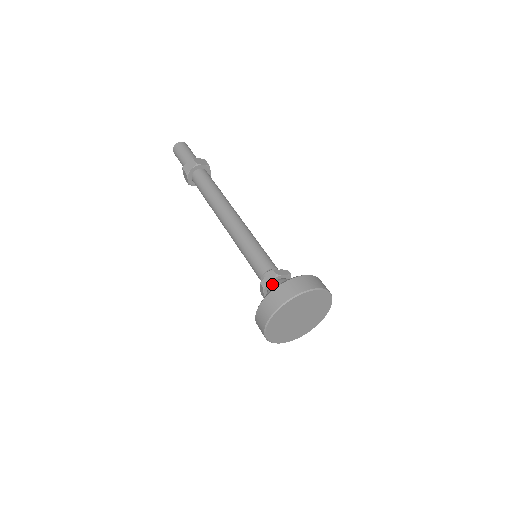
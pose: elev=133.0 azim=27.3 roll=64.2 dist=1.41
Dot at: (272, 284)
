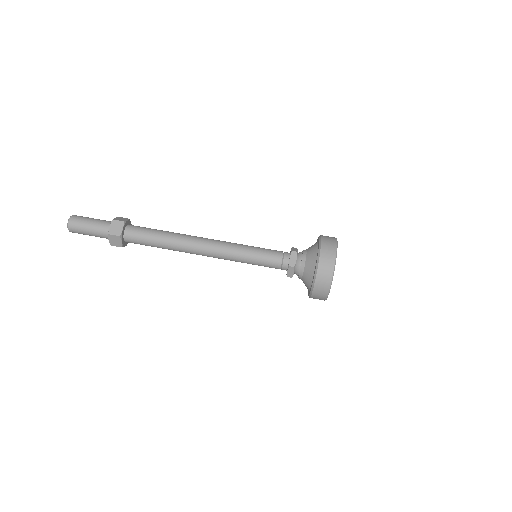
Dot at: (296, 272)
